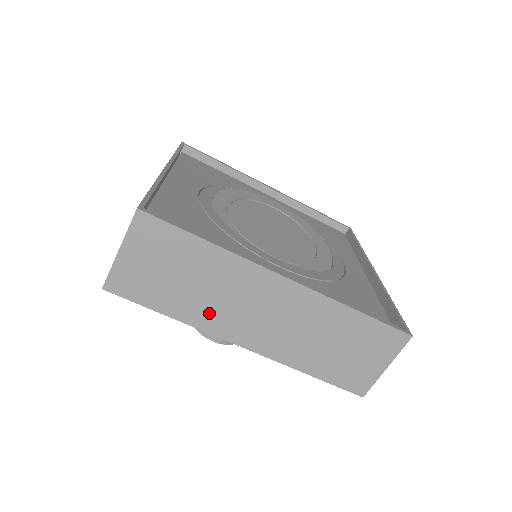
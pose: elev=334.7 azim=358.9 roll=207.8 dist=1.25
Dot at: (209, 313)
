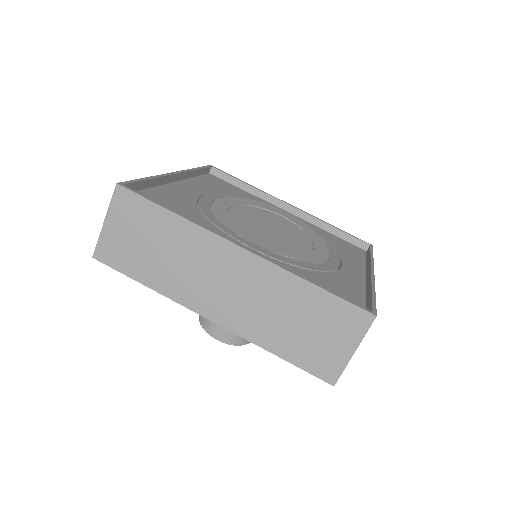
Dot at: (179, 283)
